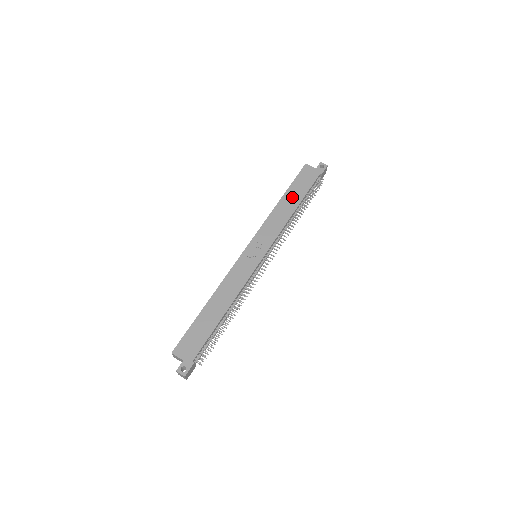
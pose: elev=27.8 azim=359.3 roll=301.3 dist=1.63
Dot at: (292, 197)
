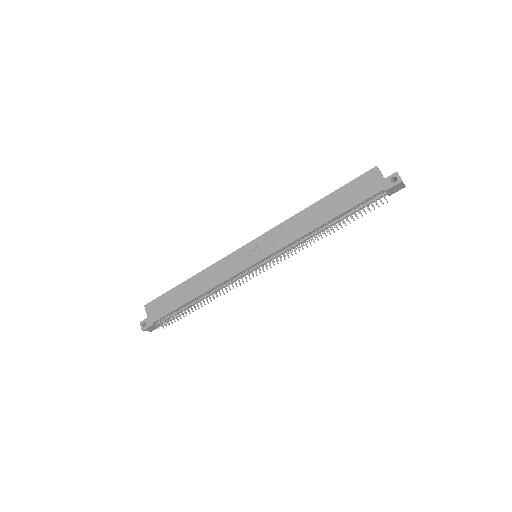
Dot at: (328, 207)
